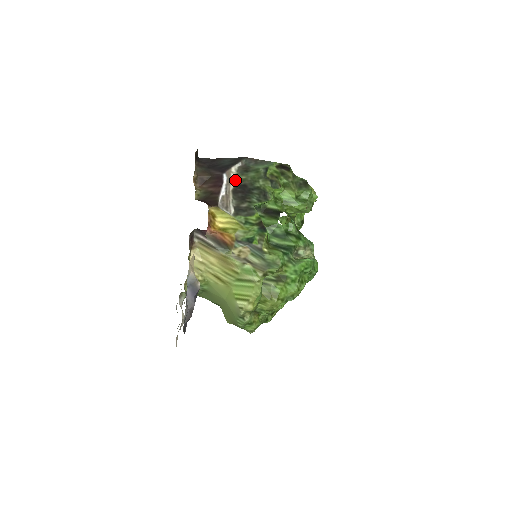
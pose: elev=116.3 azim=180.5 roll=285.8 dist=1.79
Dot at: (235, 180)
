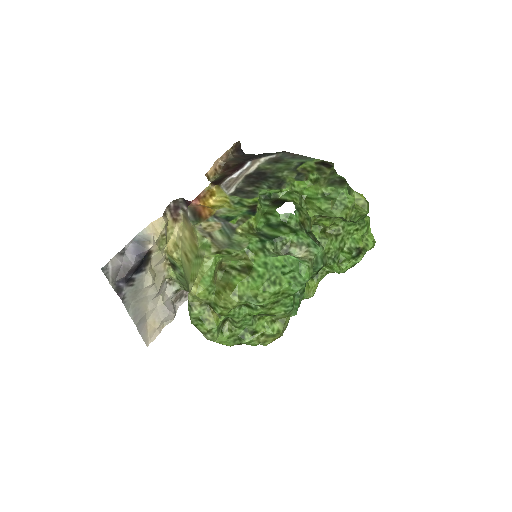
Dot at: (257, 167)
